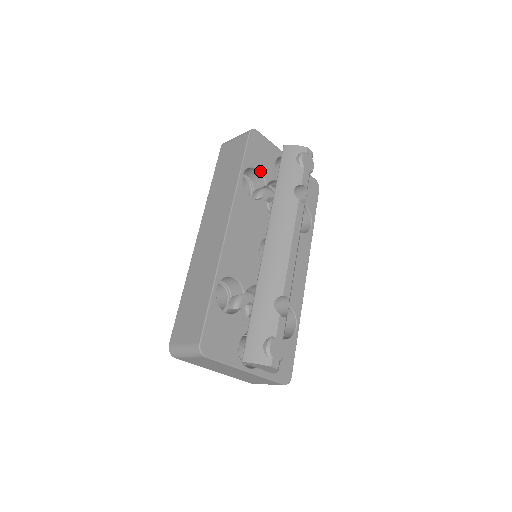
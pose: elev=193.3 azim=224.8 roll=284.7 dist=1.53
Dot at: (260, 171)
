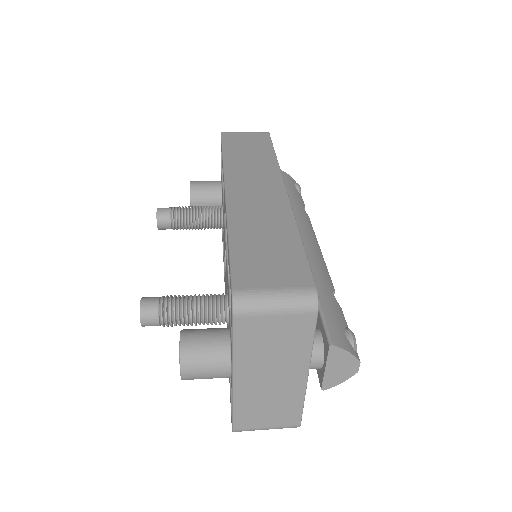
Dot at: occluded
